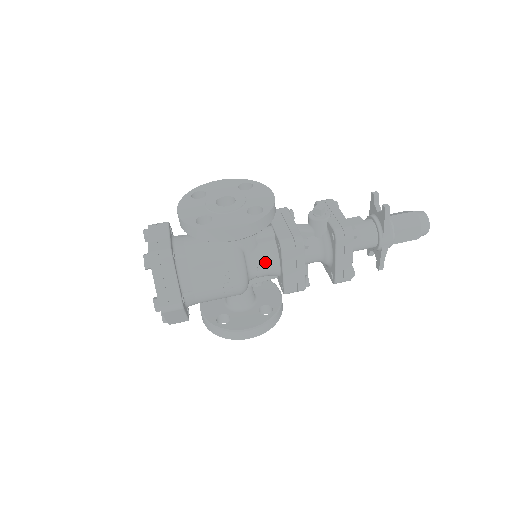
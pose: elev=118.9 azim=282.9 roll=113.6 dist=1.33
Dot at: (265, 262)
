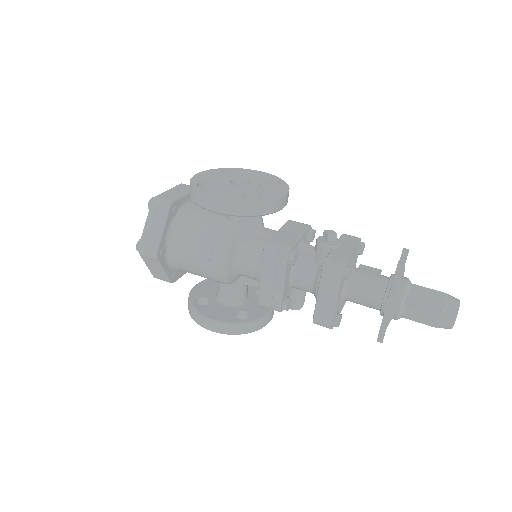
Dot at: (253, 260)
